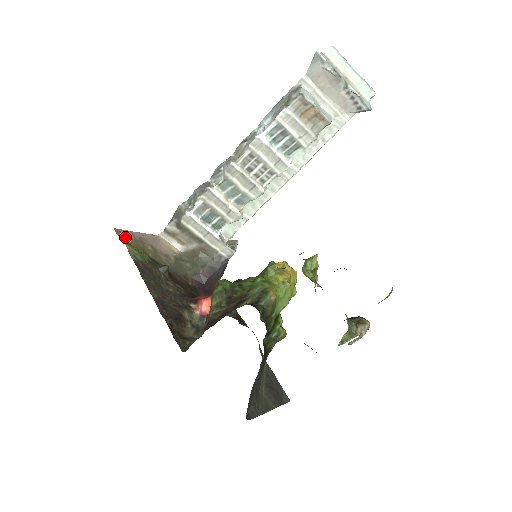
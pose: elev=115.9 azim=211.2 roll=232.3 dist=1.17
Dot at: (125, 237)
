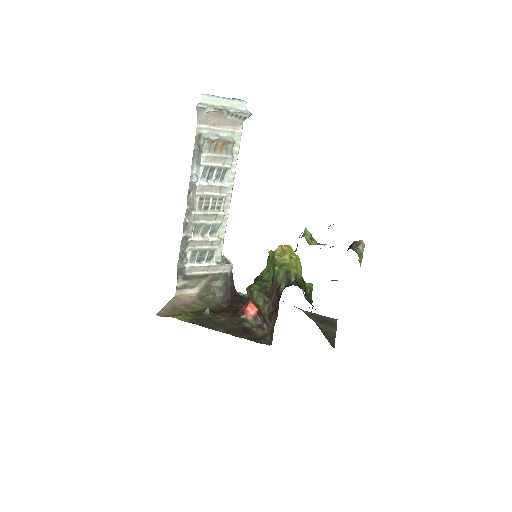
Dot at: (166, 314)
